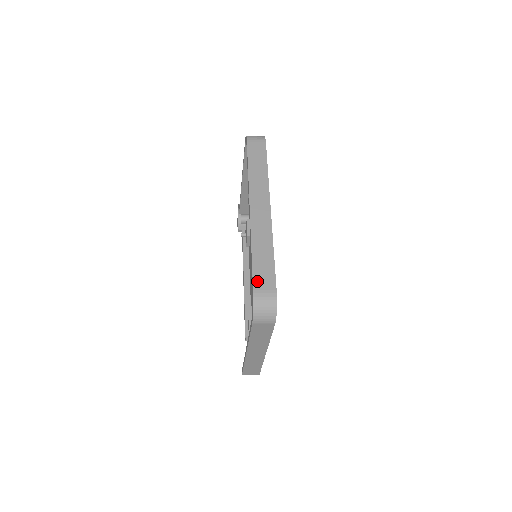
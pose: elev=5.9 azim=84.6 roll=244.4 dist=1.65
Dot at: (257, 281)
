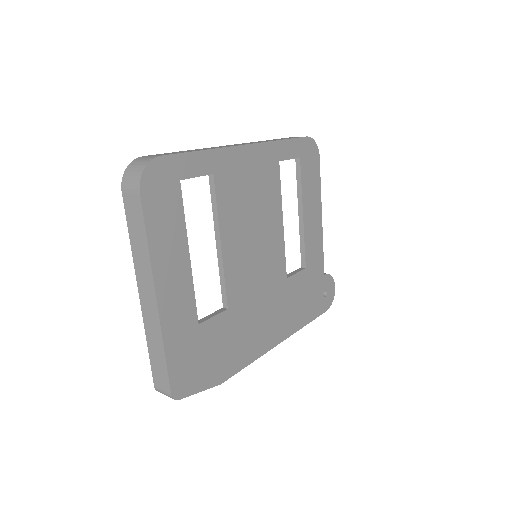
Dot at: (157, 154)
